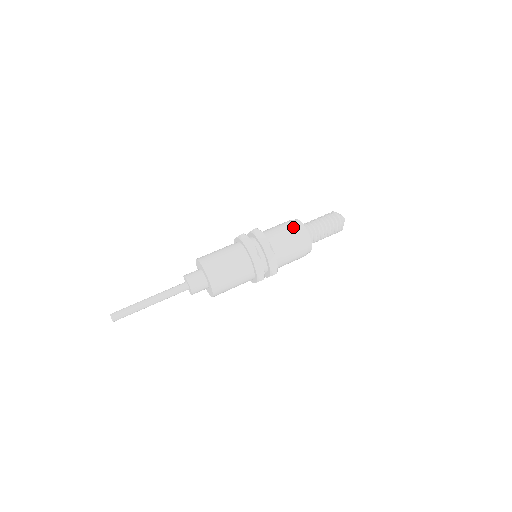
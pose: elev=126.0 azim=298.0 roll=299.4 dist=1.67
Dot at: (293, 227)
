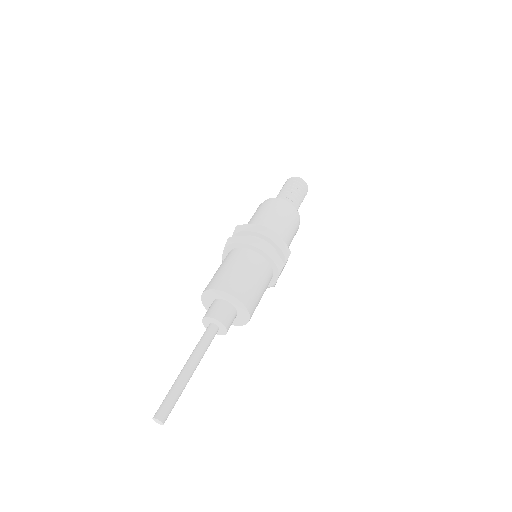
Dot at: (268, 205)
